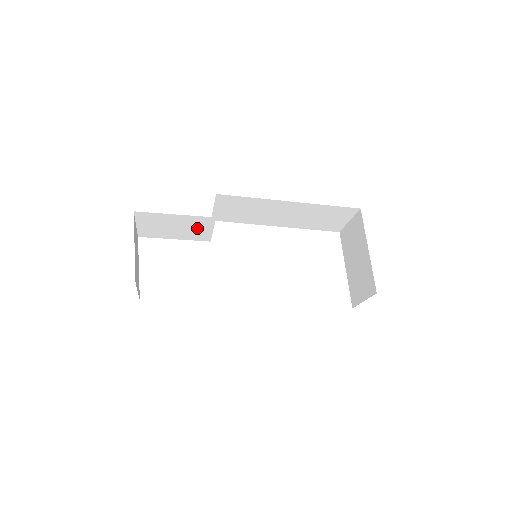
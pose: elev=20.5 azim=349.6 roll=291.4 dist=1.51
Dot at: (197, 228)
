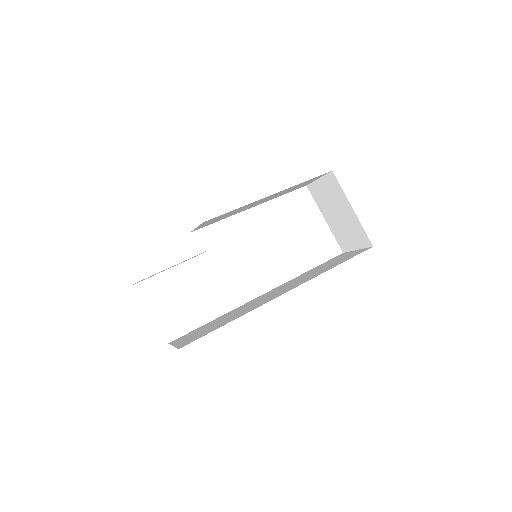
Dot at: occluded
